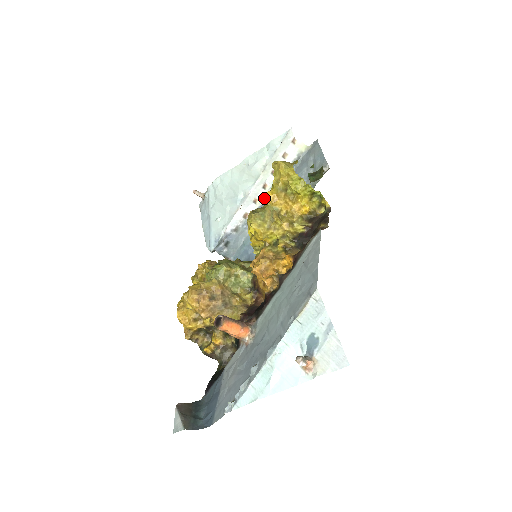
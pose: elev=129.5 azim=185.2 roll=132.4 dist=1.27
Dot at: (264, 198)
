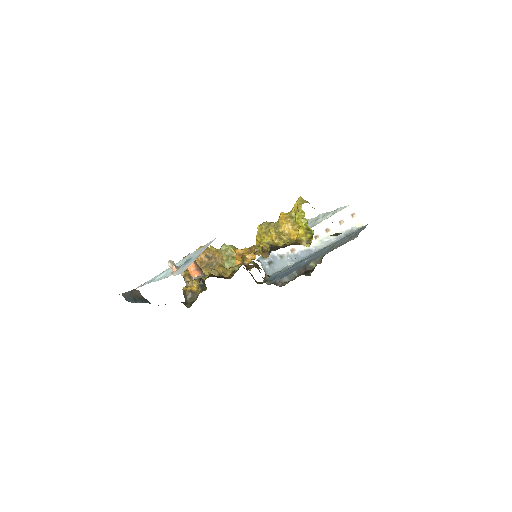
Dot at: occluded
